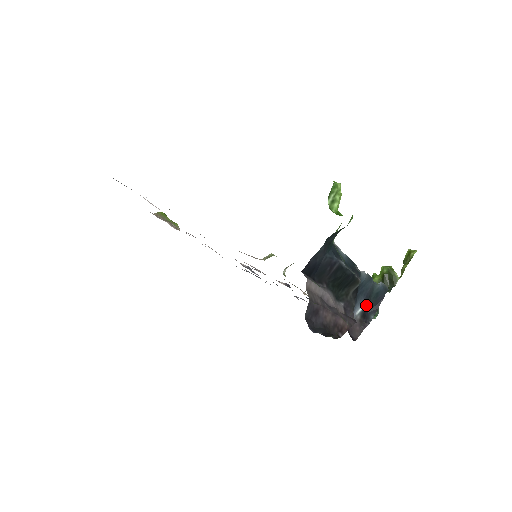
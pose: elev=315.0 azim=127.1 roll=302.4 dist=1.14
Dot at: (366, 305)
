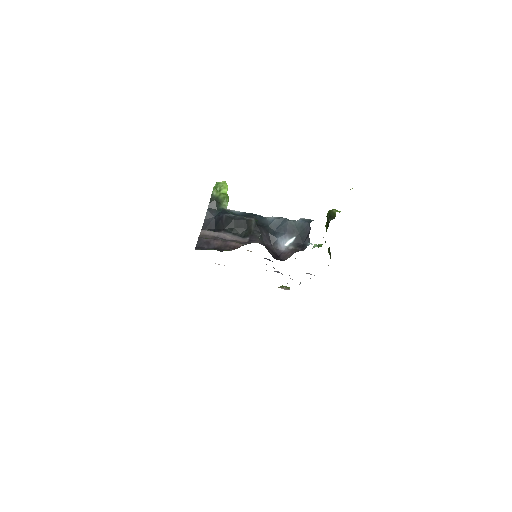
Dot at: (296, 238)
